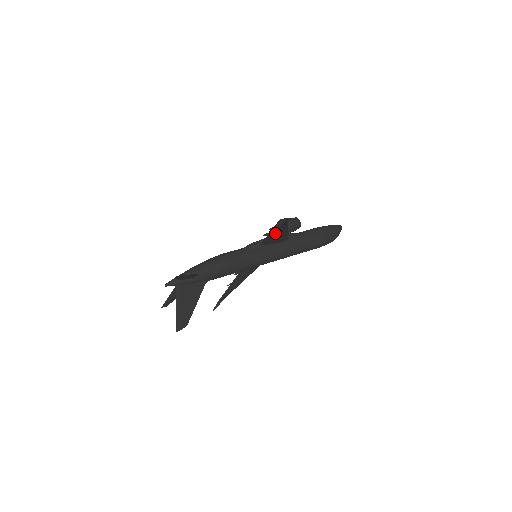
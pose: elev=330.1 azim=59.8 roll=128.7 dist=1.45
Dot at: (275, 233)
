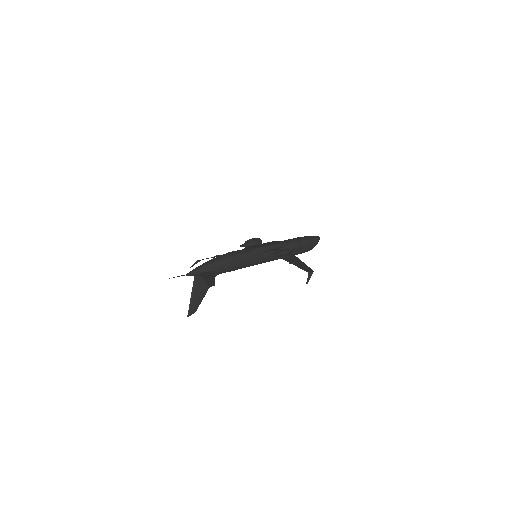
Dot at: (288, 259)
